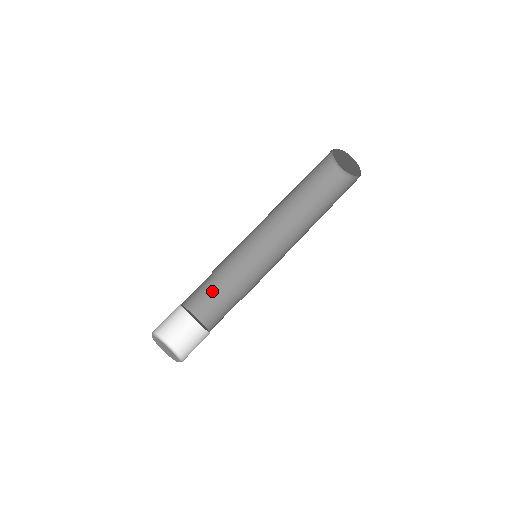
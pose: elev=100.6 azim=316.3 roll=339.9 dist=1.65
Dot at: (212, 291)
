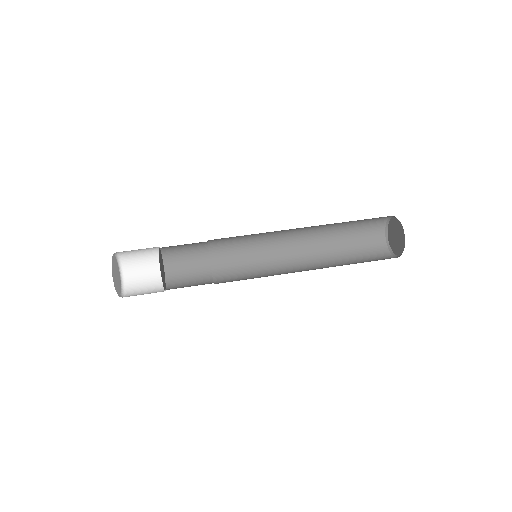
Dot at: (196, 260)
